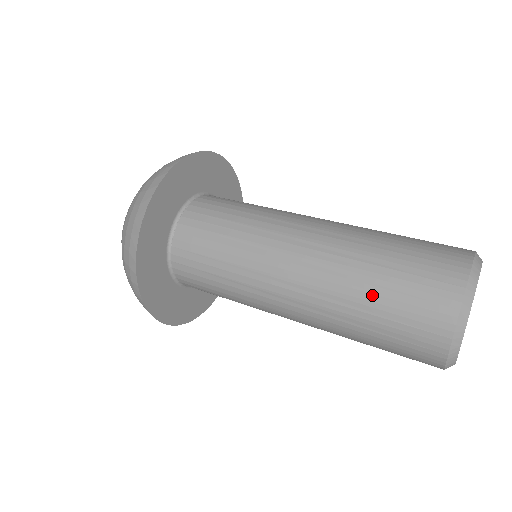
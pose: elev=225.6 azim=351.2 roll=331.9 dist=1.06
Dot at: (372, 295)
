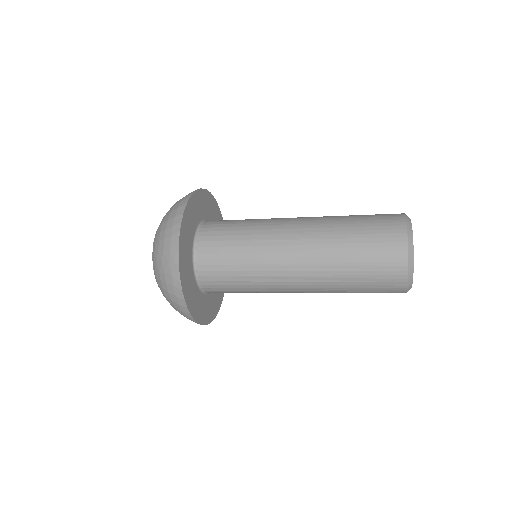
Dot at: (353, 286)
